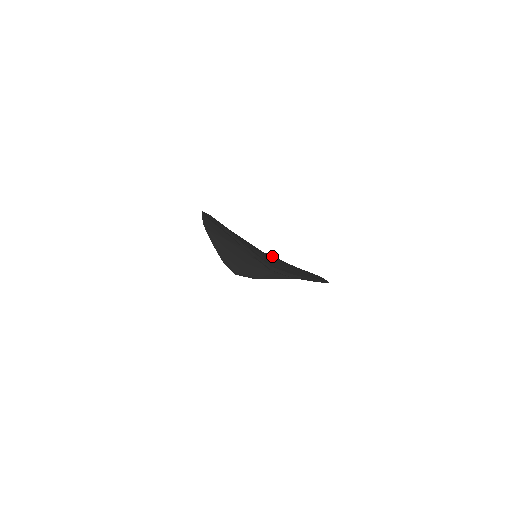
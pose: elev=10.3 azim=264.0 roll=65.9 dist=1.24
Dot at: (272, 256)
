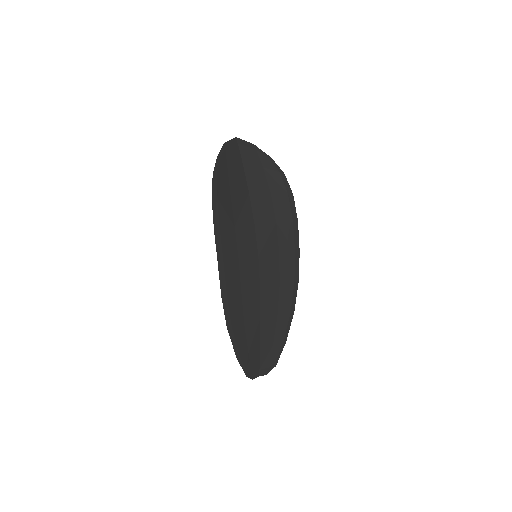
Dot at: (266, 292)
